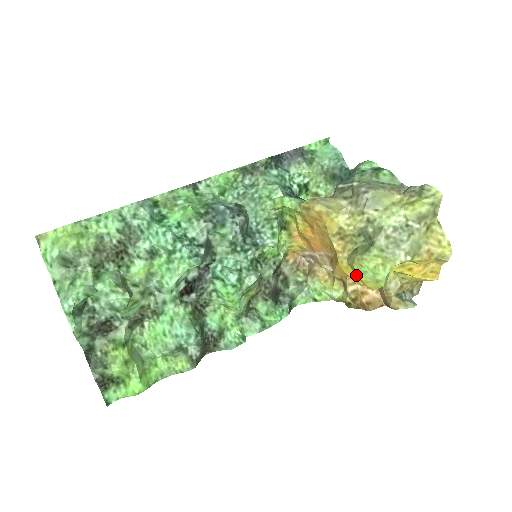
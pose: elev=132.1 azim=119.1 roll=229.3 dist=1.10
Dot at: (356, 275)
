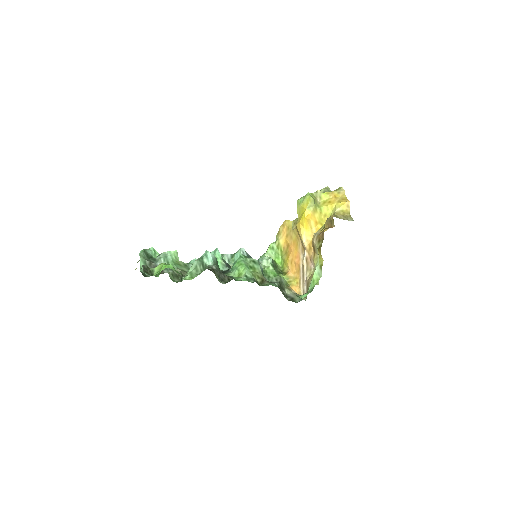
Dot at: (302, 213)
